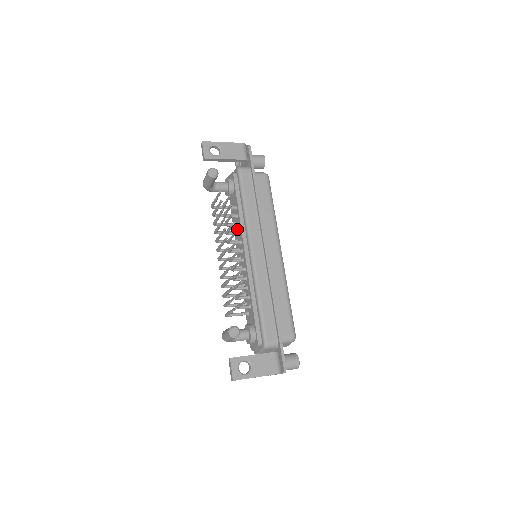
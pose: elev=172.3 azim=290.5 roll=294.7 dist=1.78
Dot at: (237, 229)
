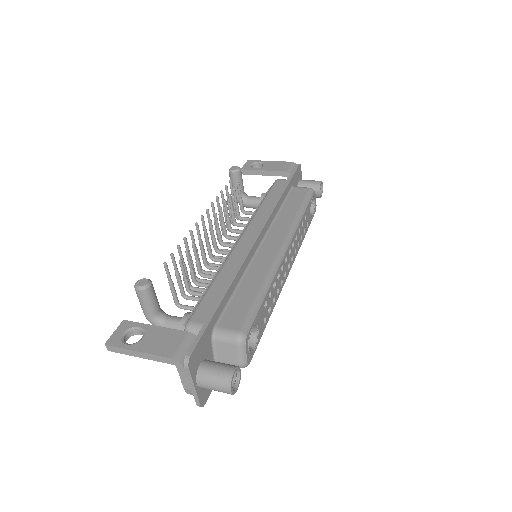
Dot at: occluded
